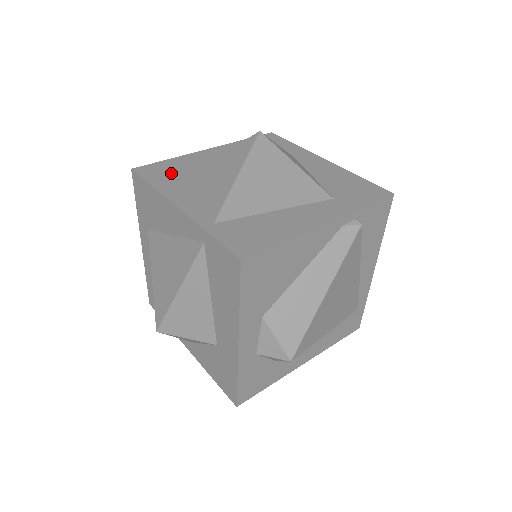
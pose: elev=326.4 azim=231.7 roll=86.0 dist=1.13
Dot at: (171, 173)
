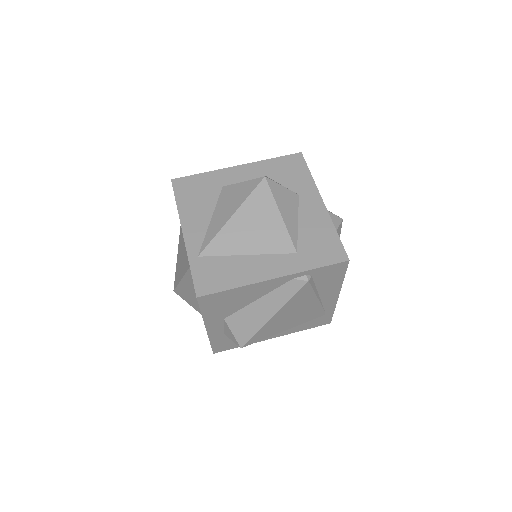
Dot at: (196, 192)
